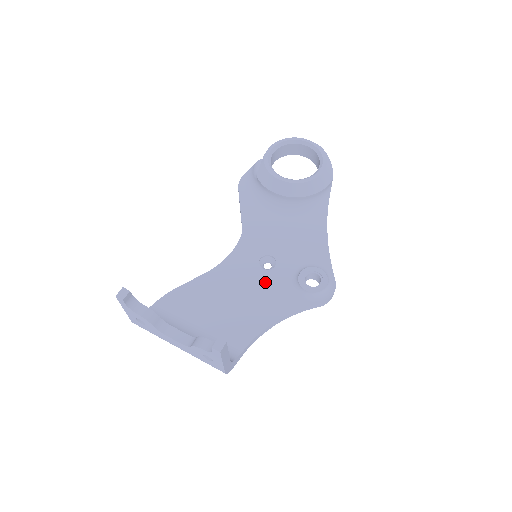
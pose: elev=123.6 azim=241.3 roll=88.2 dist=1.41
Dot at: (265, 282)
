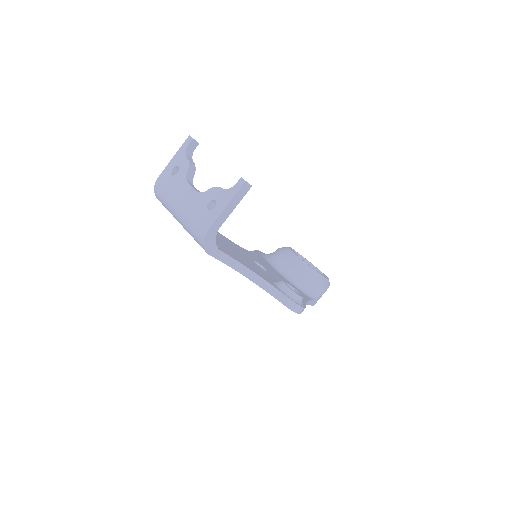
Dot at: (254, 264)
